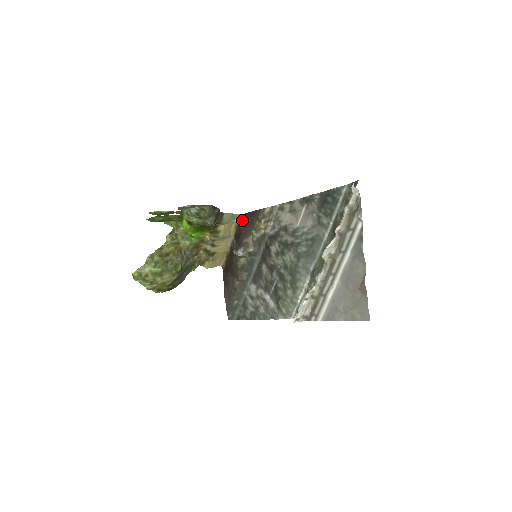
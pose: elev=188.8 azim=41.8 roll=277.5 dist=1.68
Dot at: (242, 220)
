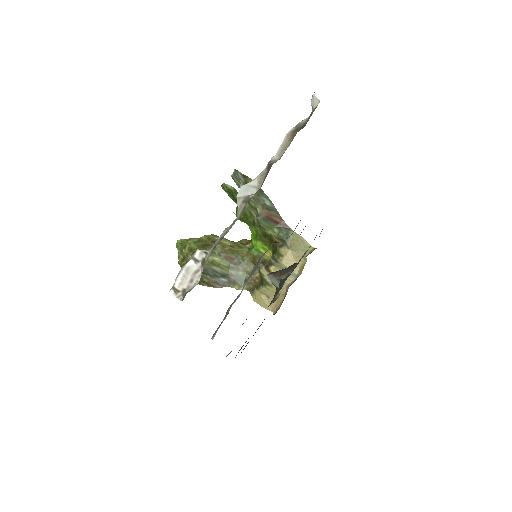
Dot at: (310, 253)
